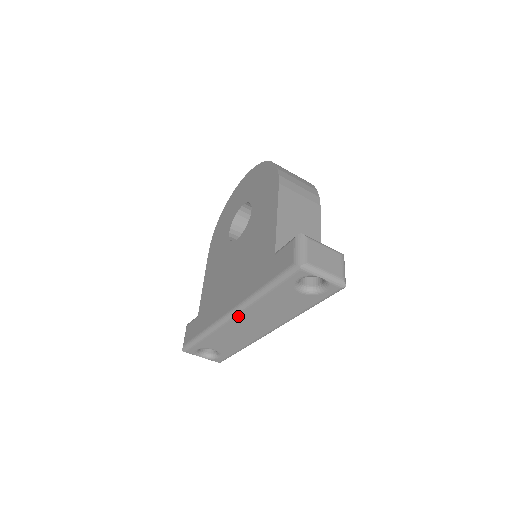
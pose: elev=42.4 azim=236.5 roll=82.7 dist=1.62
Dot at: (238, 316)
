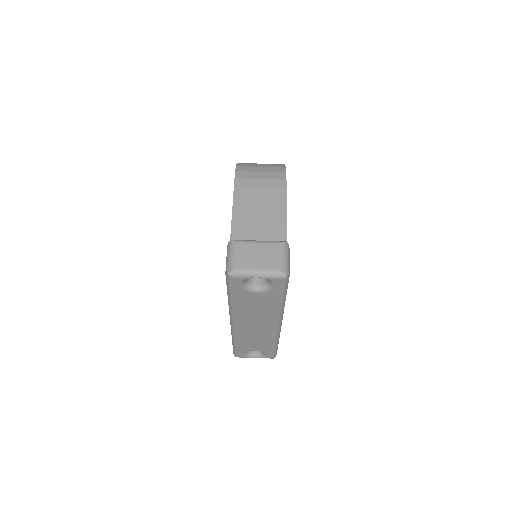
Dot at: (236, 323)
